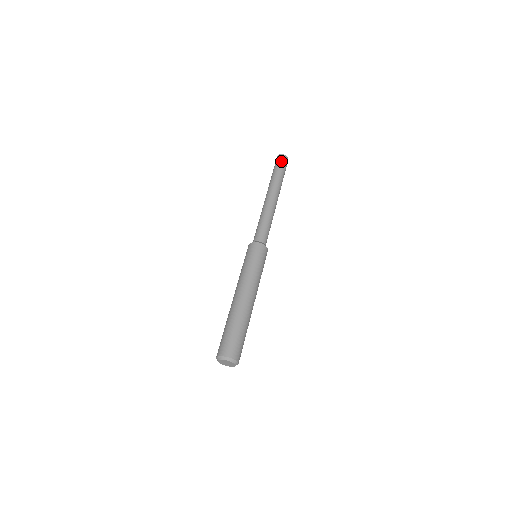
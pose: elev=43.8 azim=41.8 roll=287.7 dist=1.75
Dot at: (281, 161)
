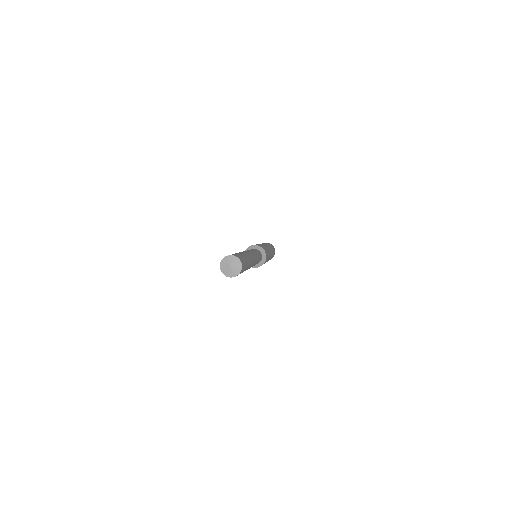
Dot at: occluded
